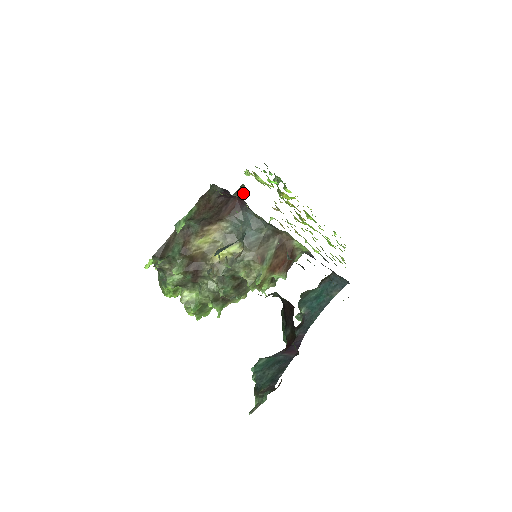
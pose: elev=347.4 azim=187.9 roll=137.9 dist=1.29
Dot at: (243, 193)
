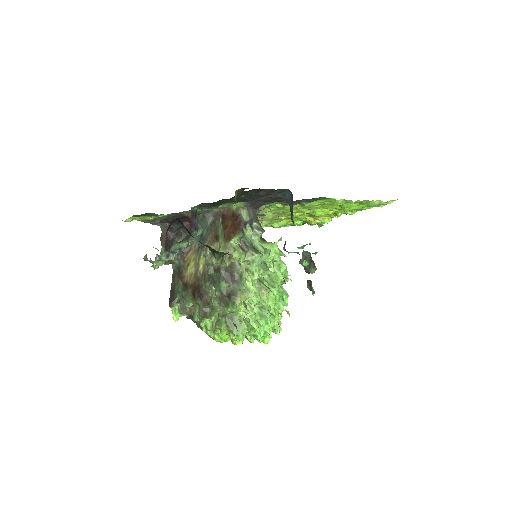
Dot at: (310, 257)
